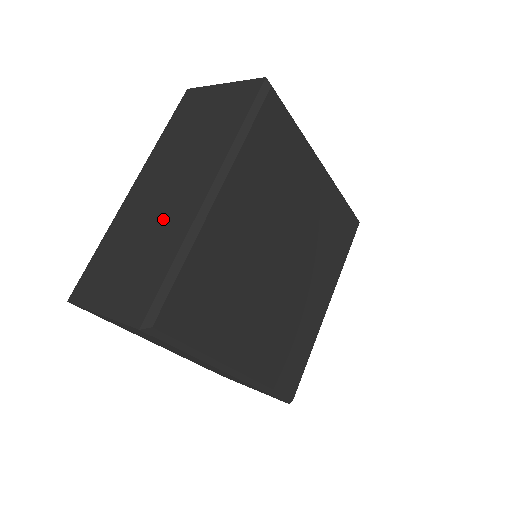
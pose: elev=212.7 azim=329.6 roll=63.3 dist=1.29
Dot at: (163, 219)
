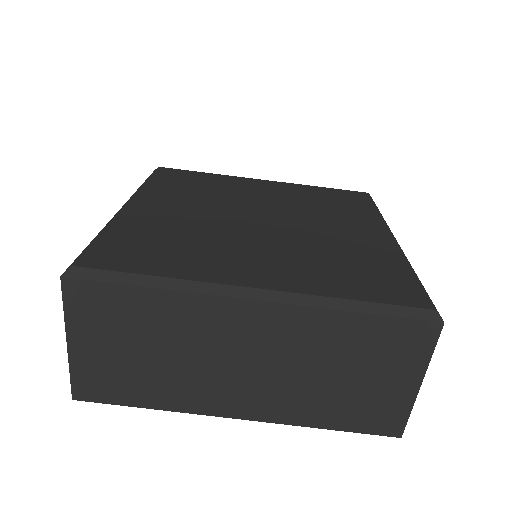
Dot at: occluded
